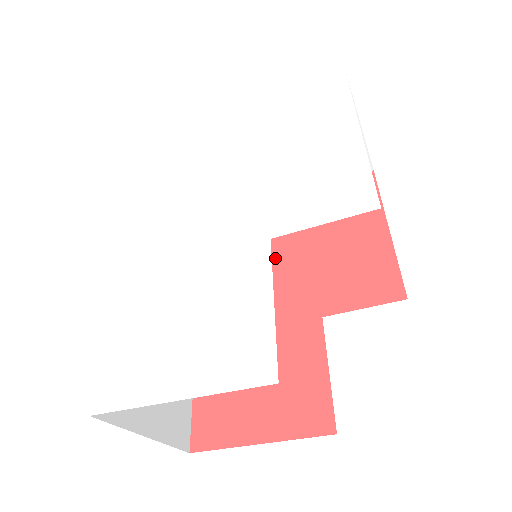
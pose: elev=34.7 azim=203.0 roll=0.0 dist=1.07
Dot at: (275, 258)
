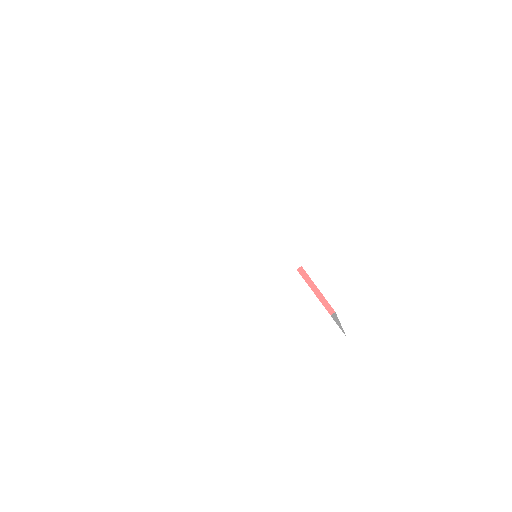
Dot at: occluded
